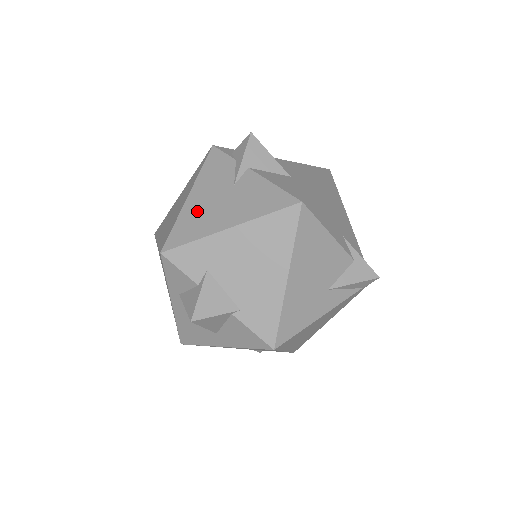
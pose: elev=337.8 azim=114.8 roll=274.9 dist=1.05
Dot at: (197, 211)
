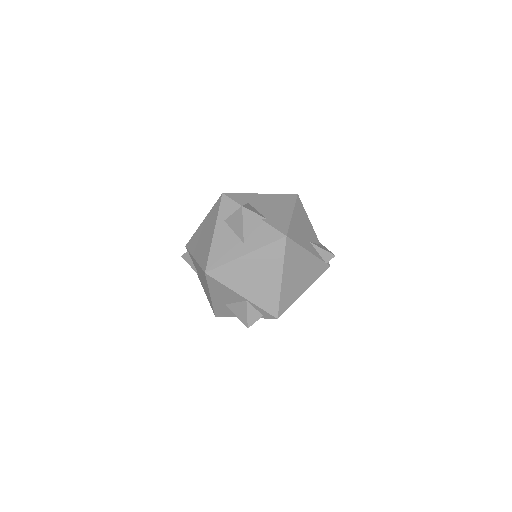
Dot at: occluded
